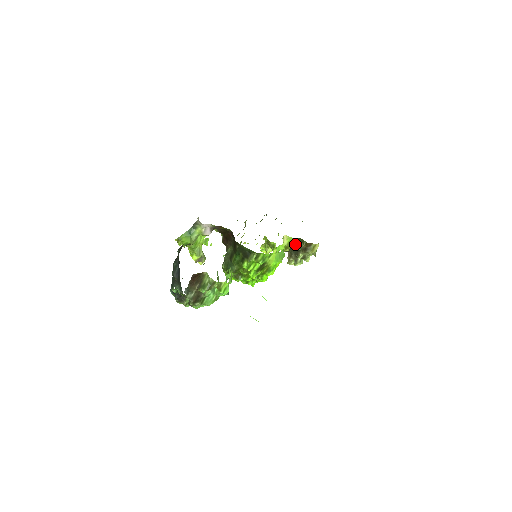
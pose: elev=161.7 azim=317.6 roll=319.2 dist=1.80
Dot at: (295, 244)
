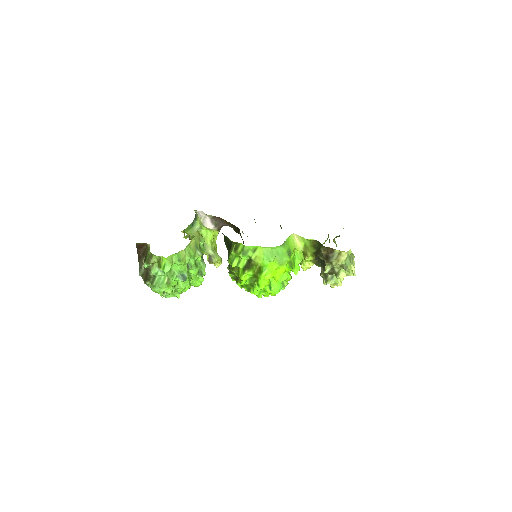
Dot at: (315, 250)
